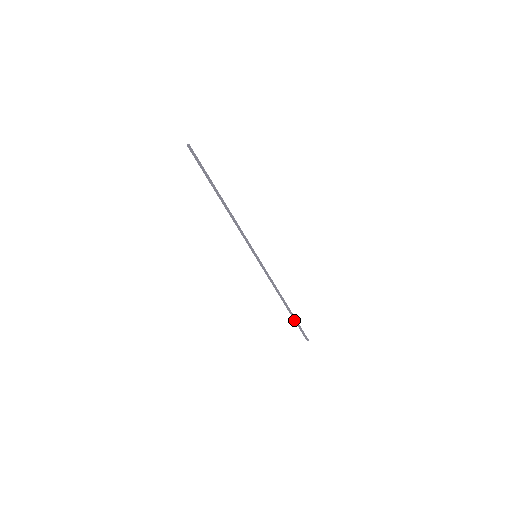
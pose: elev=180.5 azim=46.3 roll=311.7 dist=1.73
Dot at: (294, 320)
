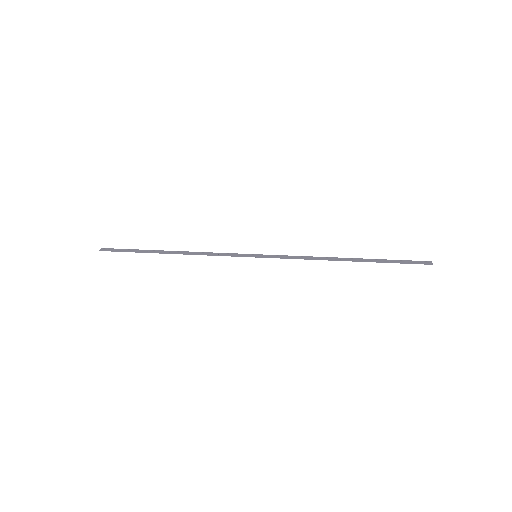
Dot at: (382, 261)
